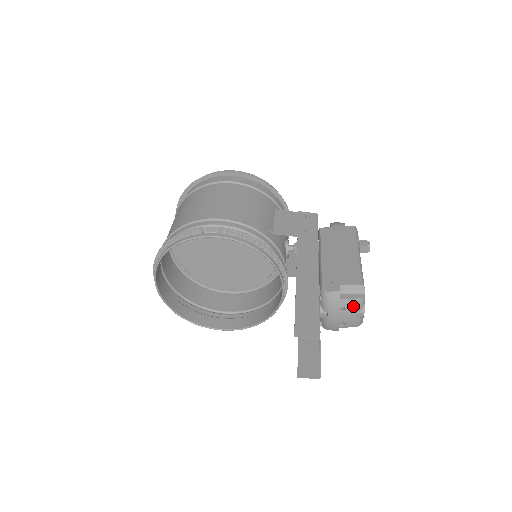
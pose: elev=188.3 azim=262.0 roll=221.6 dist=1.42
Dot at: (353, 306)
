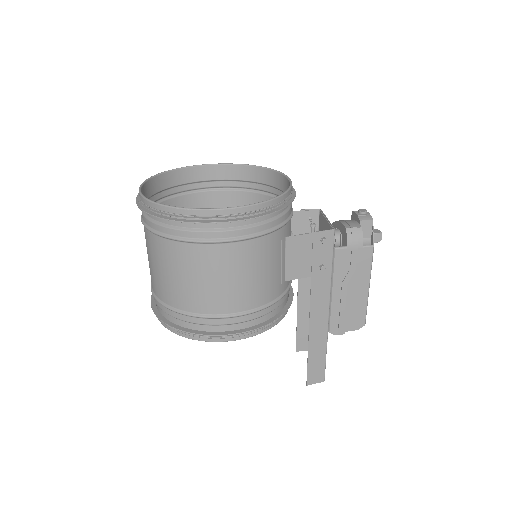
Dot at: occluded
